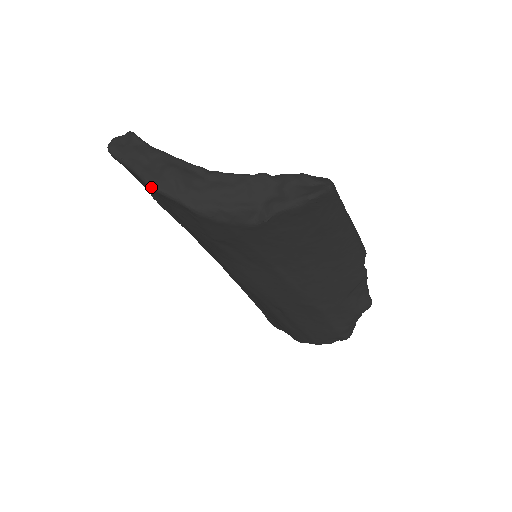
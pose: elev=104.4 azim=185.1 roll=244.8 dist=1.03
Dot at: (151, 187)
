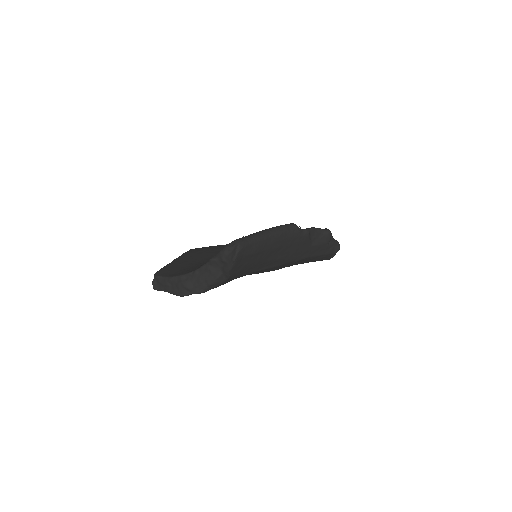
Dot at: (180, 296)
